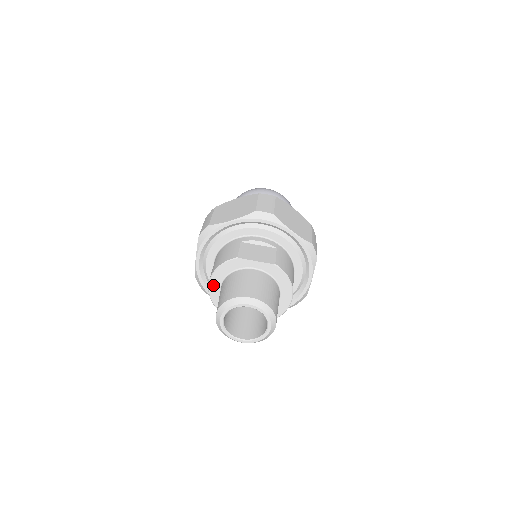
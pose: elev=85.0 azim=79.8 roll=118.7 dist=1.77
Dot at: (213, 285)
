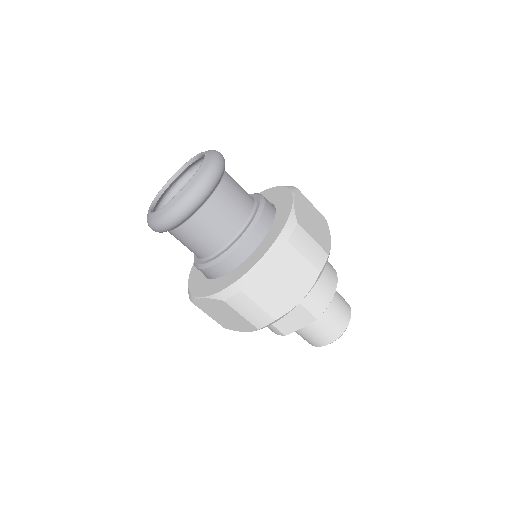
Dot at: occluded
